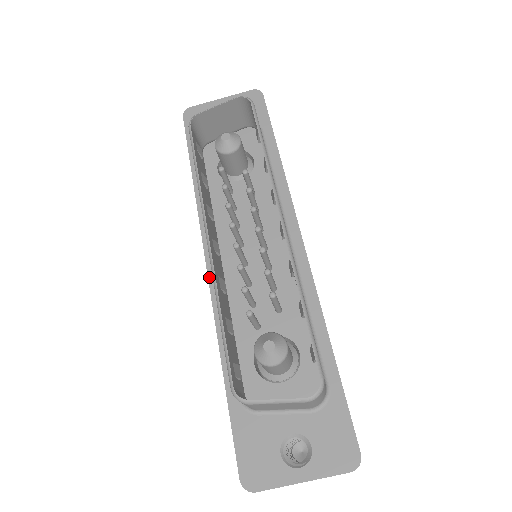
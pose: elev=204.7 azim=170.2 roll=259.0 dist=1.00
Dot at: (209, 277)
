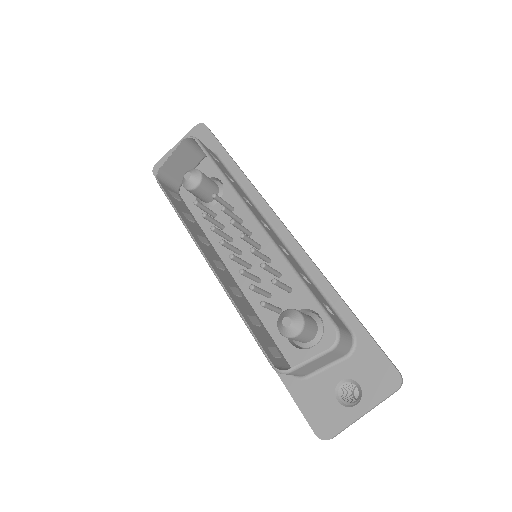
Dot at: occluded
